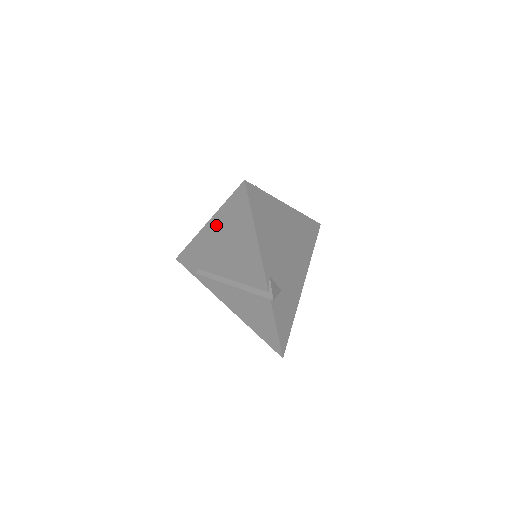
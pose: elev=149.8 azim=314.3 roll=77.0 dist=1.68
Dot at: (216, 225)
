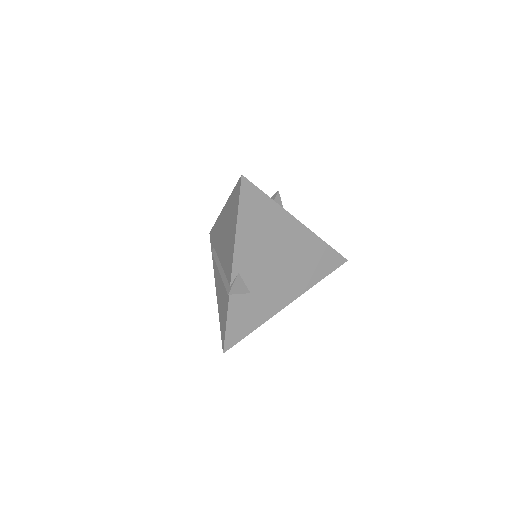
Dot at: (226, 211)
